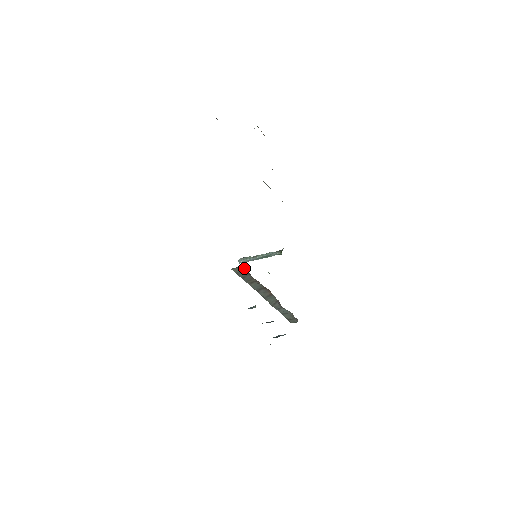
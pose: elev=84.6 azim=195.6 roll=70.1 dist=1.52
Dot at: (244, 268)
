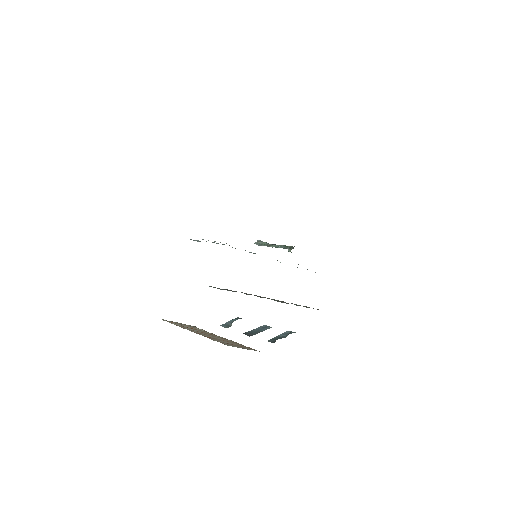
Dot at: occluded
